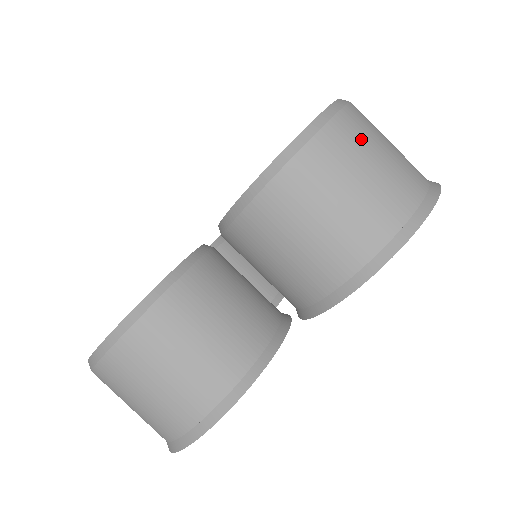
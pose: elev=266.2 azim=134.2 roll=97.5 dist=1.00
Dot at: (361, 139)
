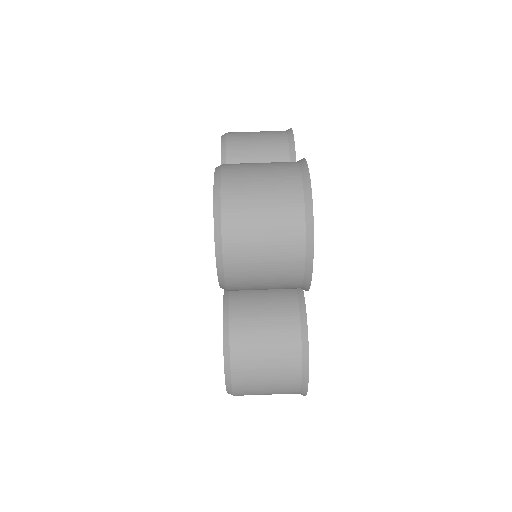
Dot at: (245, 201)
